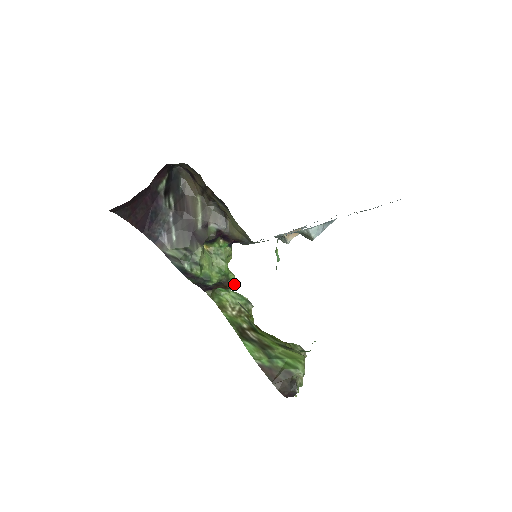
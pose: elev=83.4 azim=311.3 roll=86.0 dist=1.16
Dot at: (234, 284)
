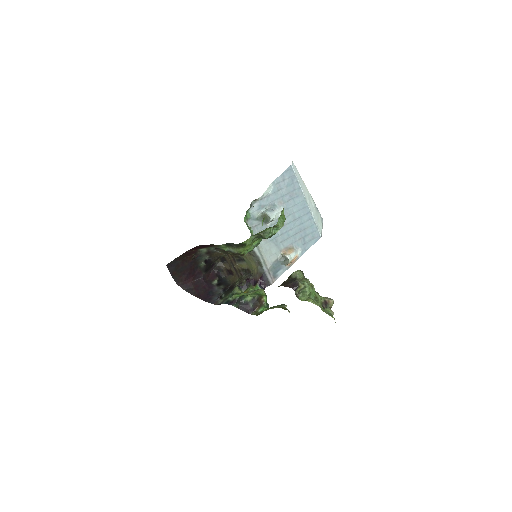
Dot at: (265, 296)
